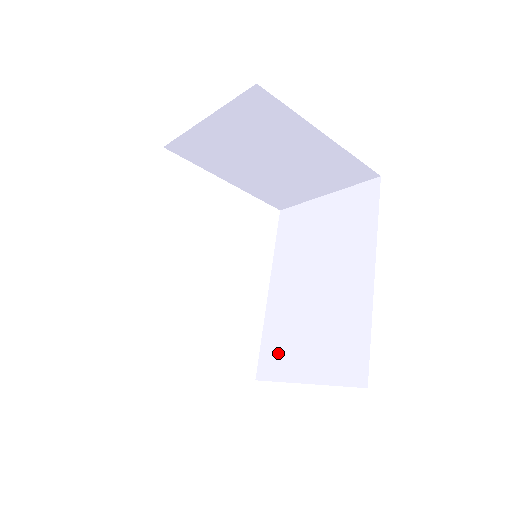
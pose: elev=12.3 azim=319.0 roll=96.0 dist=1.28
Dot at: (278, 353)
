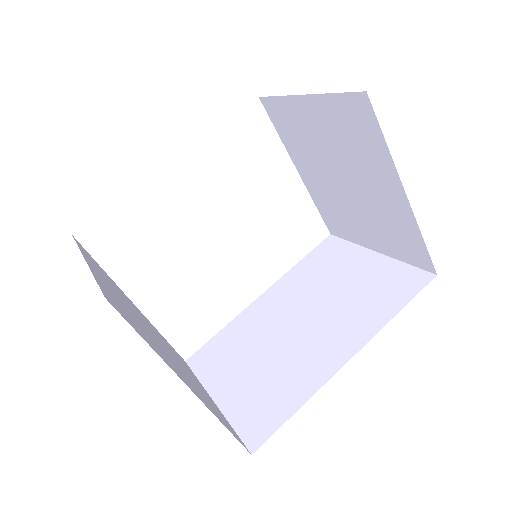
Dot at: (219, 355)
